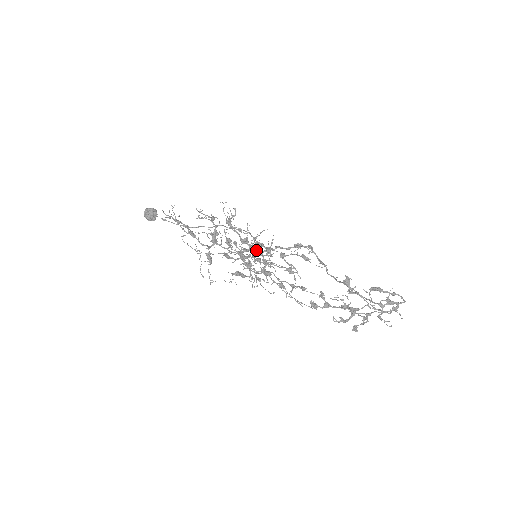
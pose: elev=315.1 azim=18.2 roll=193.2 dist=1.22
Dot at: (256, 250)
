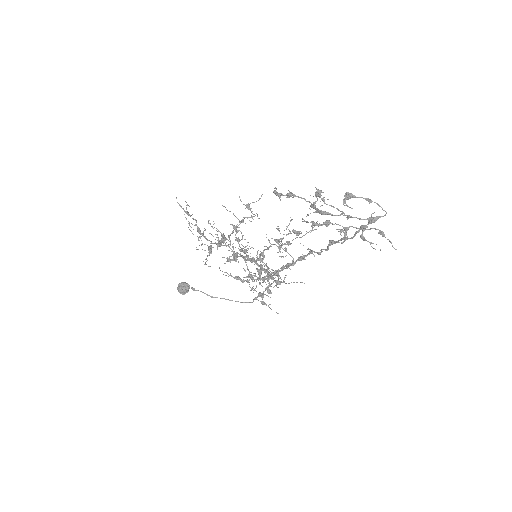
Dot at: (261, 266)
